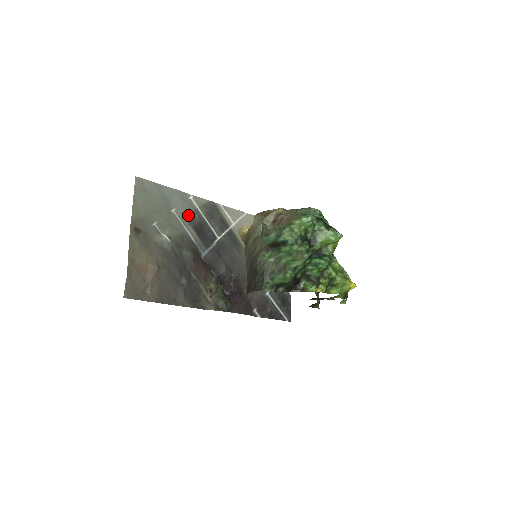
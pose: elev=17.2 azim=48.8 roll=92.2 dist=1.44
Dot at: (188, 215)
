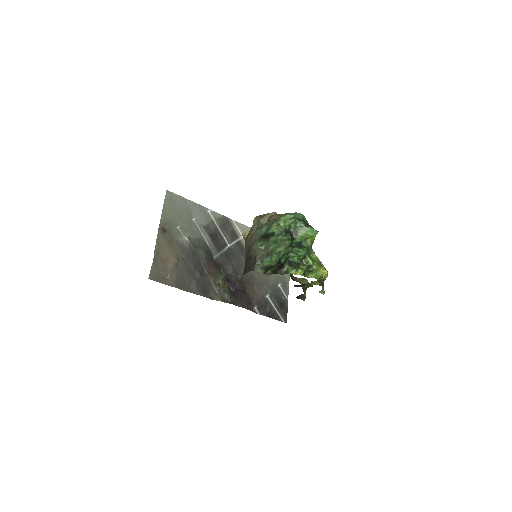
Dot at: (205, 224)
